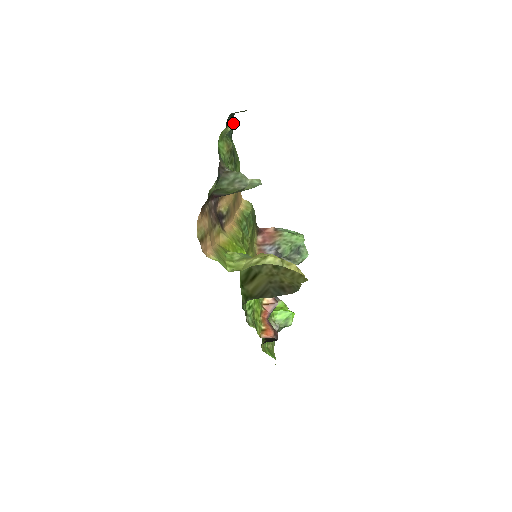
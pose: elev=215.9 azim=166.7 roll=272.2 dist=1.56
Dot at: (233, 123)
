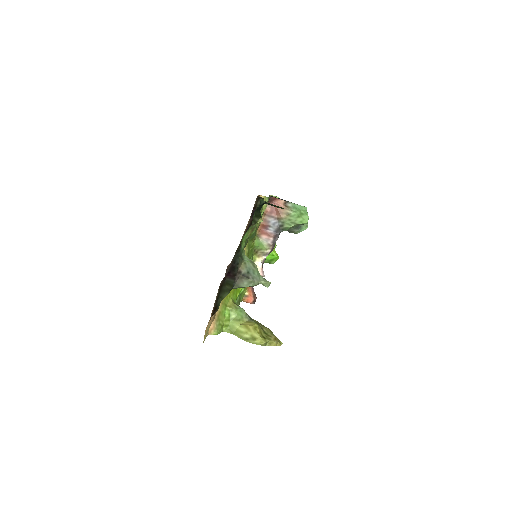
Dot at: (265, 202)
